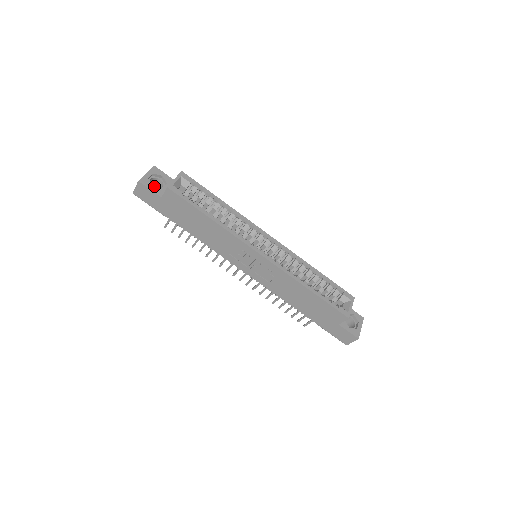
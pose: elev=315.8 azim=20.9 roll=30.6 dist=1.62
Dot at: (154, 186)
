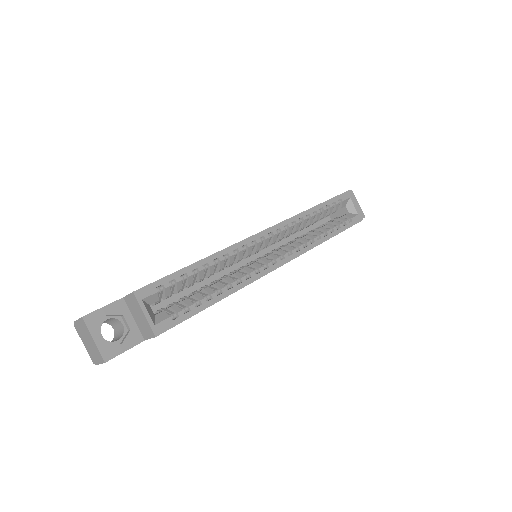
Dot at: occluded
